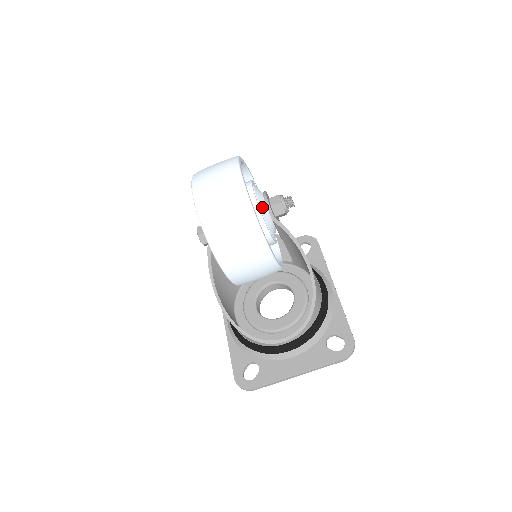
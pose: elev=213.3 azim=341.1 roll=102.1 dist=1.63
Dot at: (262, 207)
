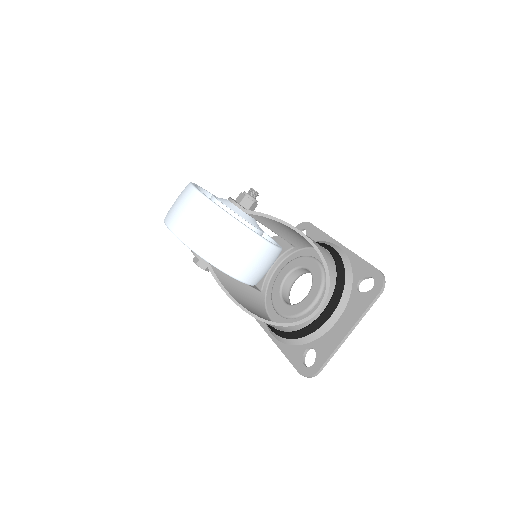
Dot at: (230, 206)
